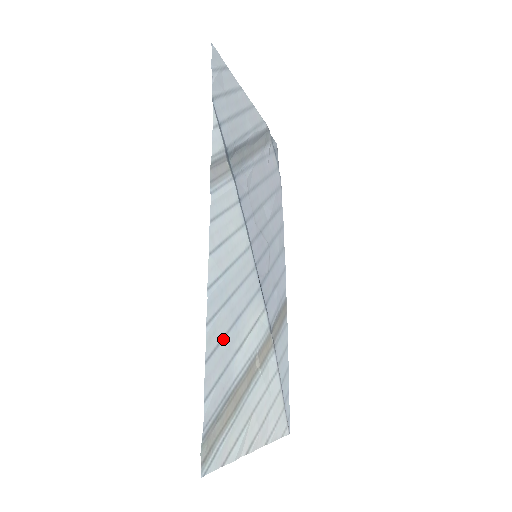
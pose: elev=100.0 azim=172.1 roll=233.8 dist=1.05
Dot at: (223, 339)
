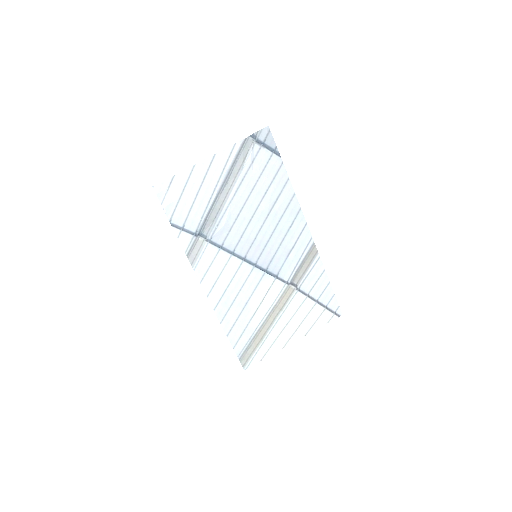
Dot at: (237, 320)
